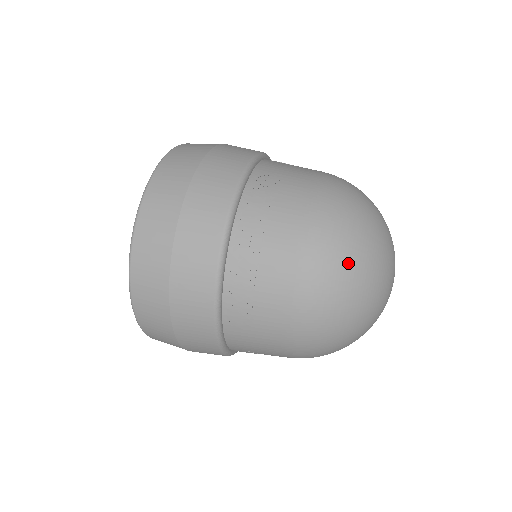
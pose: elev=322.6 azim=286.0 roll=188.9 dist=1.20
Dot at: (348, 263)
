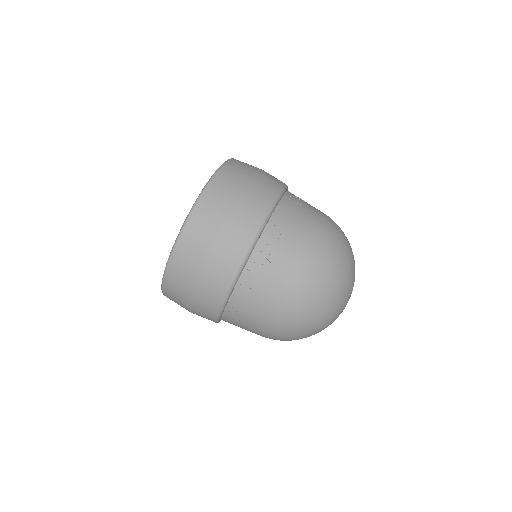
Dot at: (315, 309)
